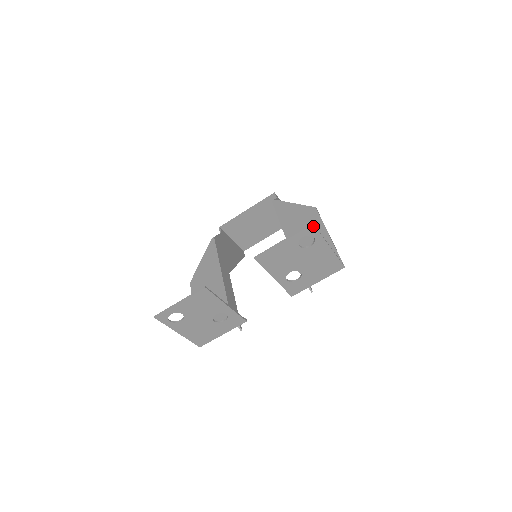
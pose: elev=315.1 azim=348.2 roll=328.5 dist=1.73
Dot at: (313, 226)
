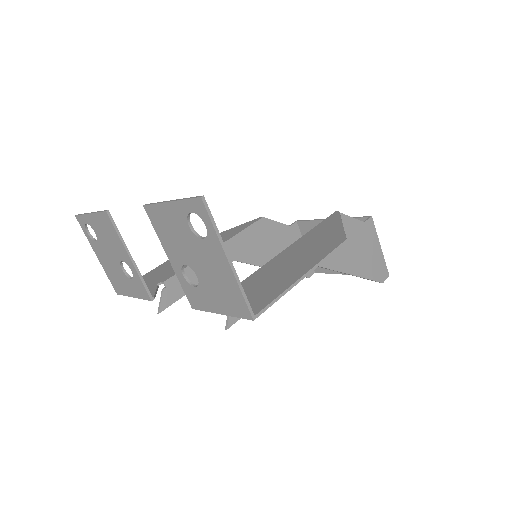
Dot at: (202, 201)
